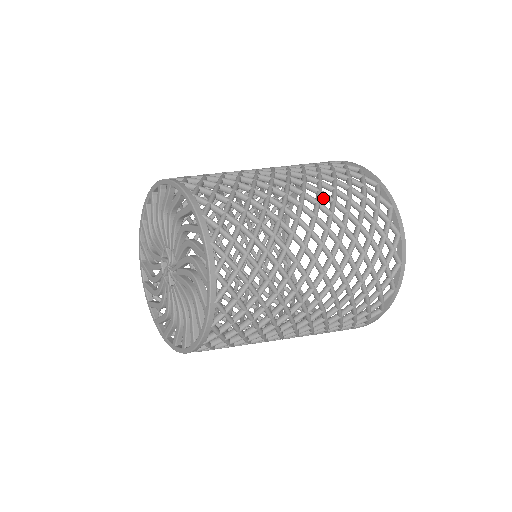
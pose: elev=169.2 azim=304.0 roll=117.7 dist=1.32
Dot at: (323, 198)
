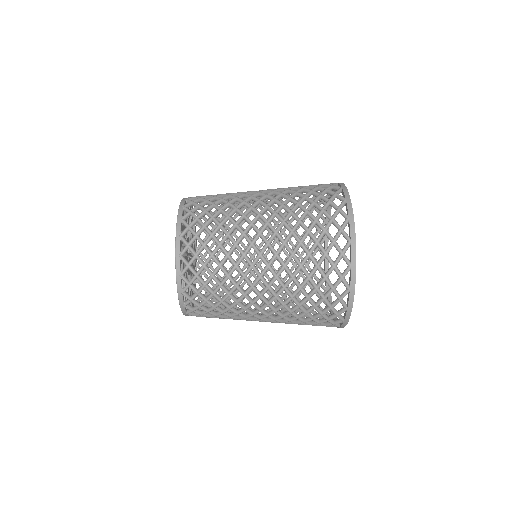
Dot at: (286, 249)
